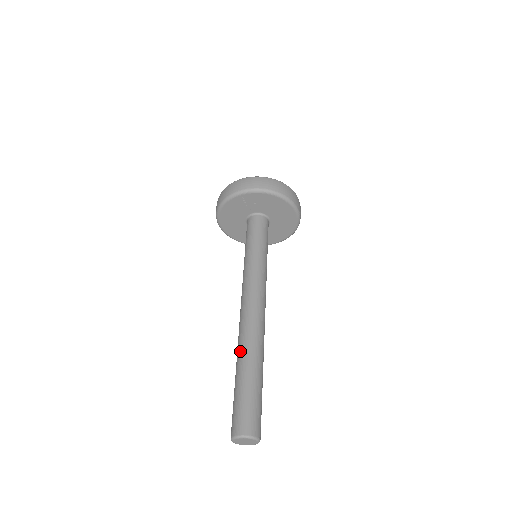
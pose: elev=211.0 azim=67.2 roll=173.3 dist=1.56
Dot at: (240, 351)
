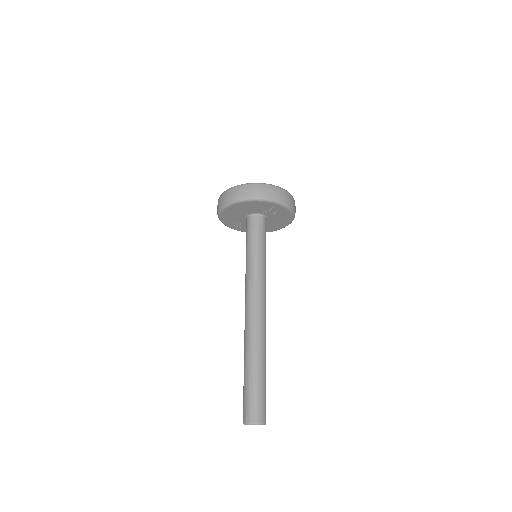
Dot at: (258, 351)
